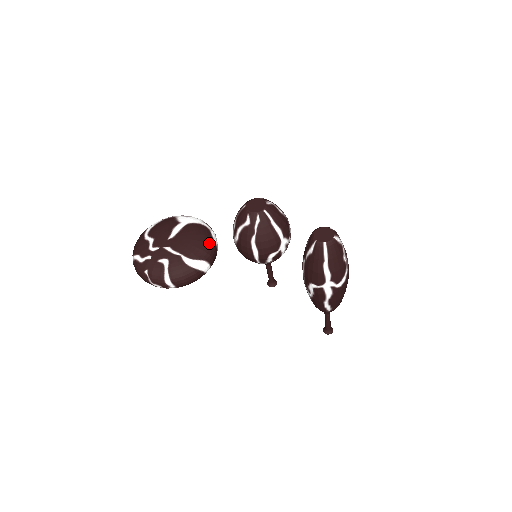
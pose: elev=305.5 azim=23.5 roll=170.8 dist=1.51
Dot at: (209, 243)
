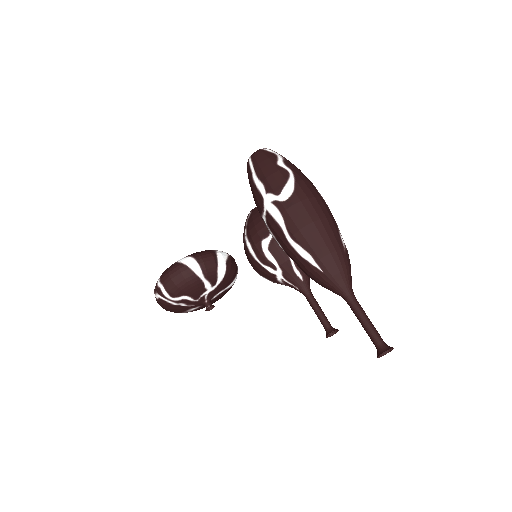
Dot at: (207, 250)
